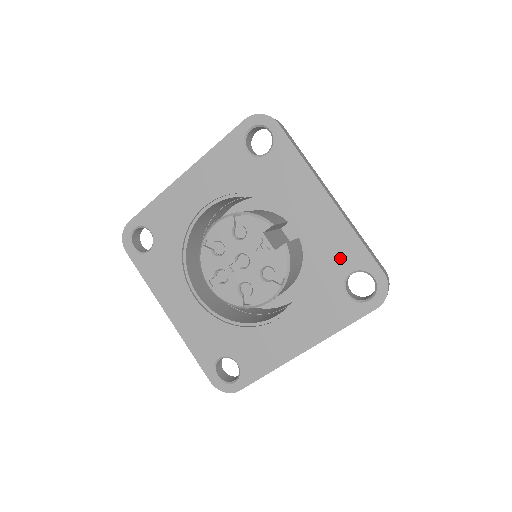
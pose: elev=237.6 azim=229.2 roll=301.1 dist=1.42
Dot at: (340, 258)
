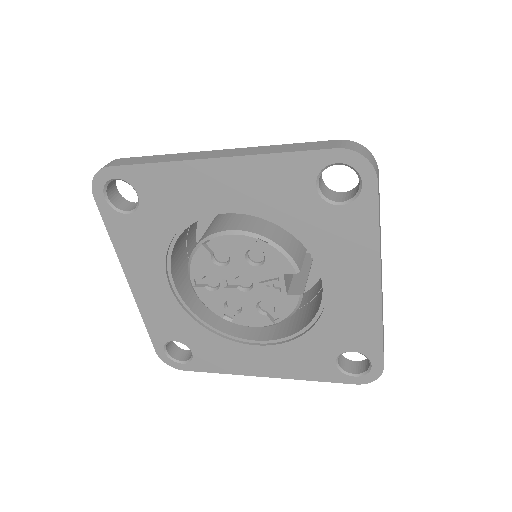
Dot at: (351, 337)
